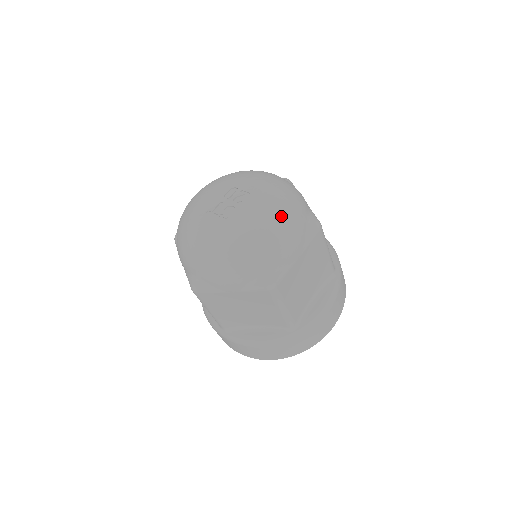
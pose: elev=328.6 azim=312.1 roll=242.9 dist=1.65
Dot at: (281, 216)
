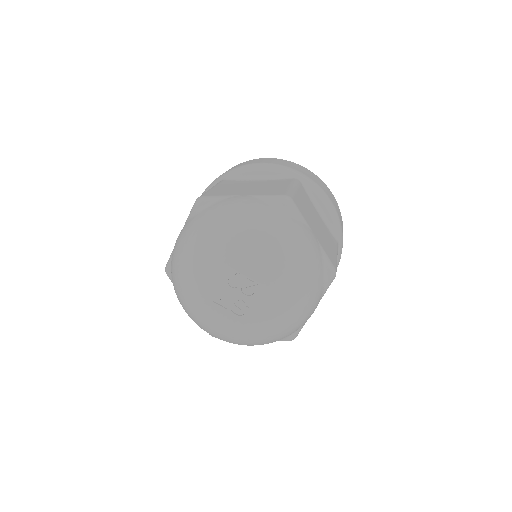
Dot at: (300, 305)
